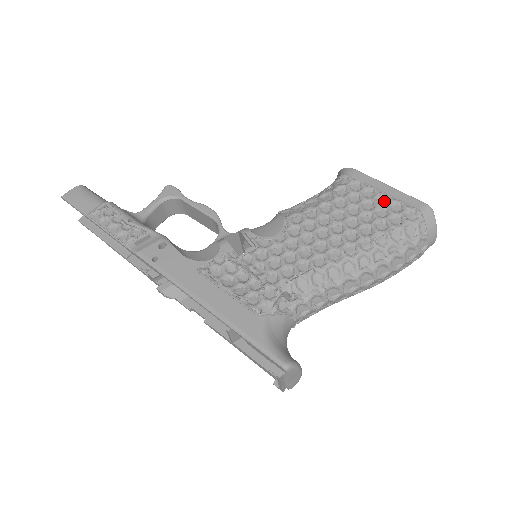
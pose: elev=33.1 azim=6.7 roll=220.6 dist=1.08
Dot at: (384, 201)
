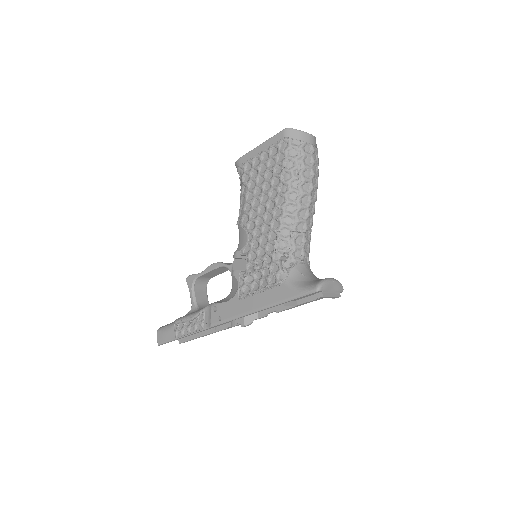
Dot at: (266, 156)
